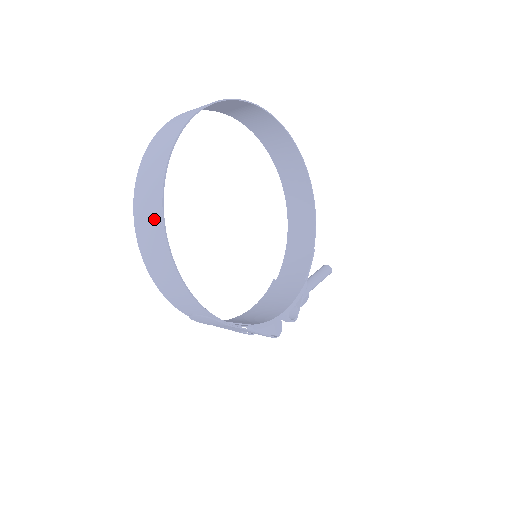
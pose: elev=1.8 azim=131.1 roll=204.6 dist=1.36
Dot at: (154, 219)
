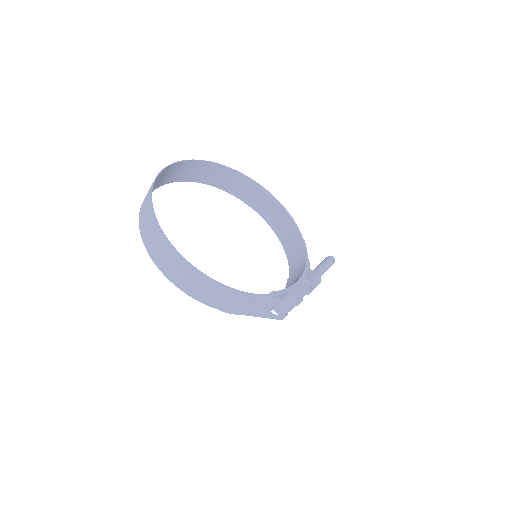
Dot at: (157, 237)
